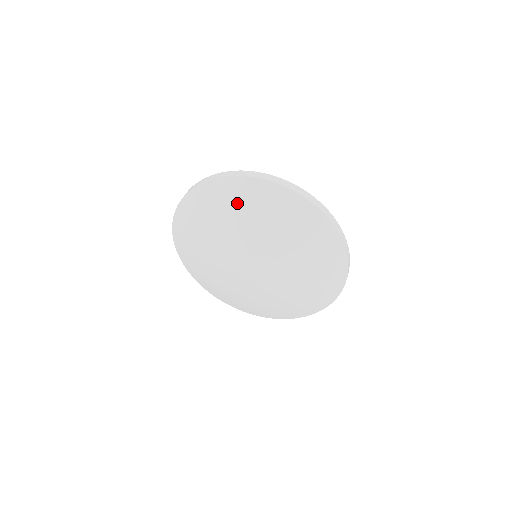
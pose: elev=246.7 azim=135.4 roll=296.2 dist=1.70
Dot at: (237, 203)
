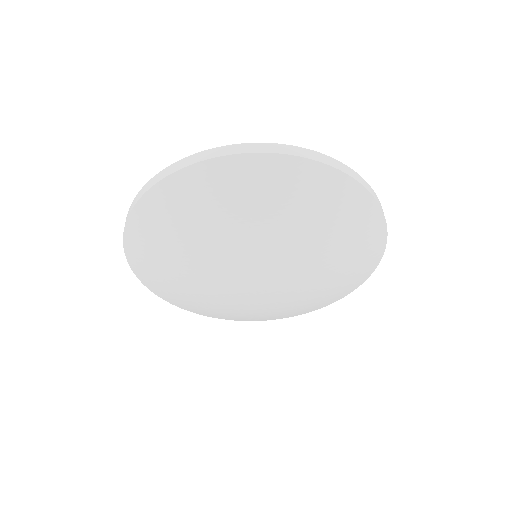
Dot at: (182, 216)
